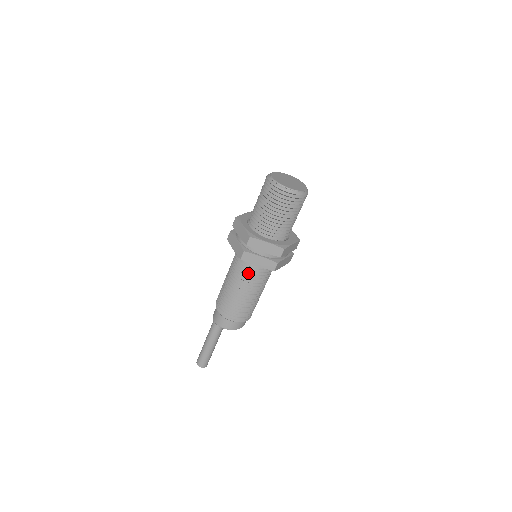
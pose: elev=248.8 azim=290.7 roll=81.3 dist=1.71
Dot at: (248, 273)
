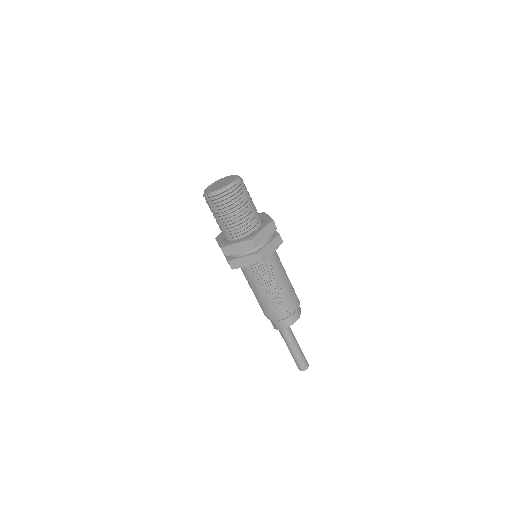
Dot at: (253, 275)
